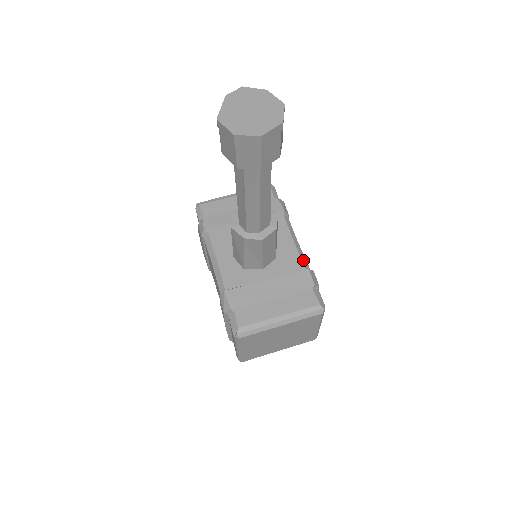
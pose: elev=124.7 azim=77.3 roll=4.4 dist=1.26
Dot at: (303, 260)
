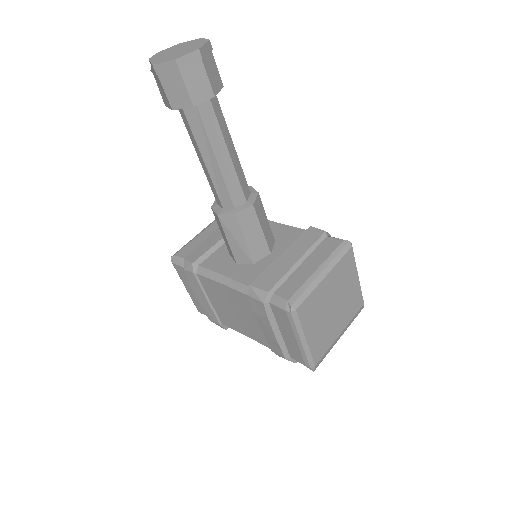
Dot at: (300, 228)
